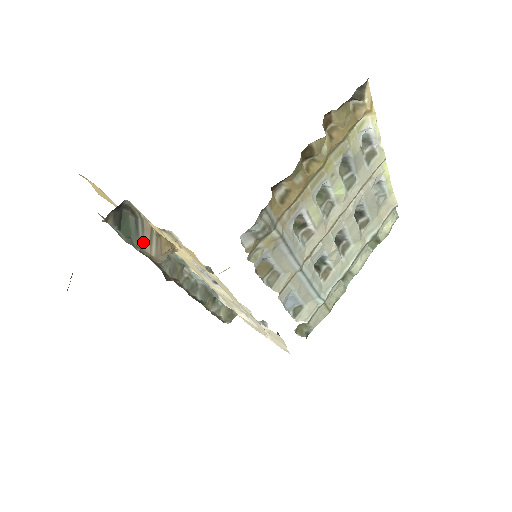
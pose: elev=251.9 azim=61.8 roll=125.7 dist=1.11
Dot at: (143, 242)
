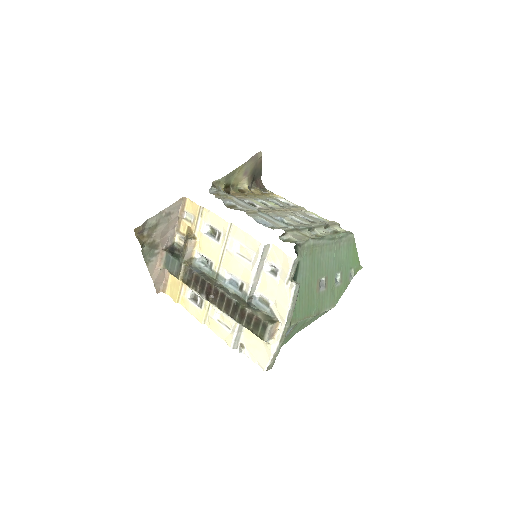
Dot at: (182, 251)
